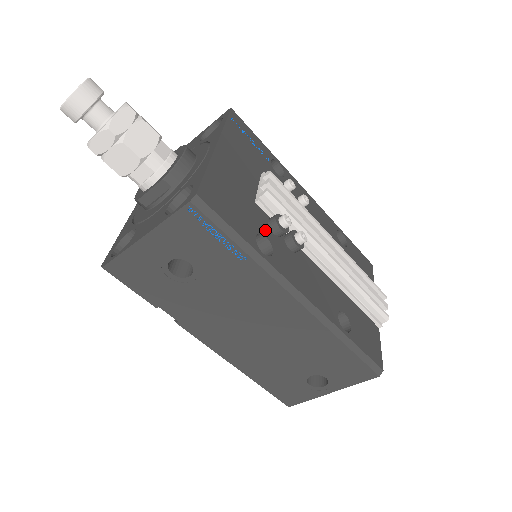
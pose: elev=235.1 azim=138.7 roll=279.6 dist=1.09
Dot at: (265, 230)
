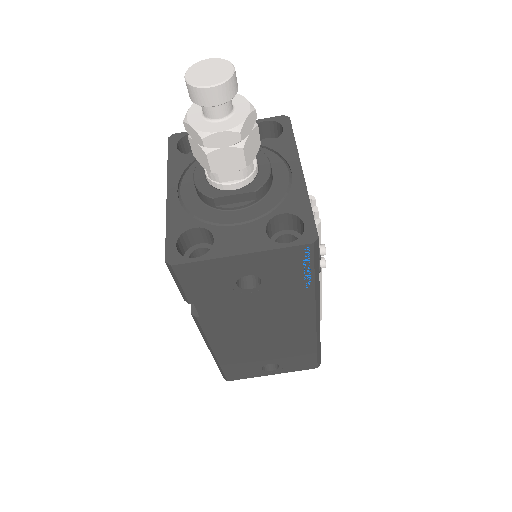
Dot at: occluded
